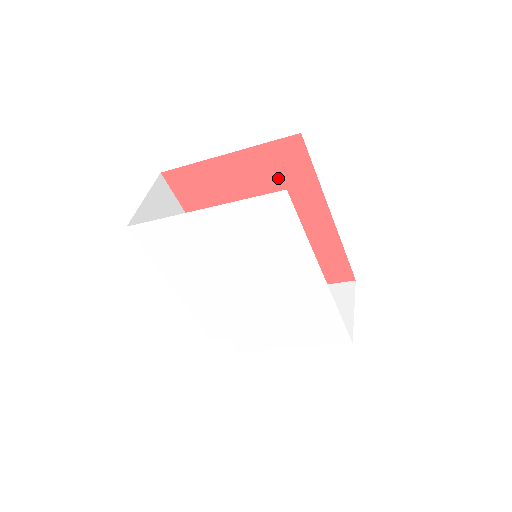
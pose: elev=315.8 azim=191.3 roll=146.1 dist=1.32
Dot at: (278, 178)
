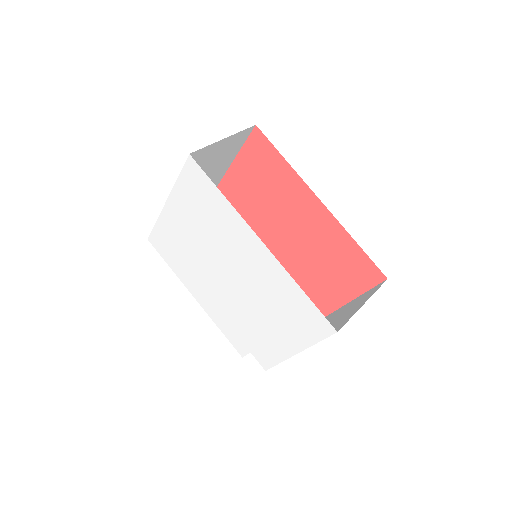
Dot at: (265, 178)
